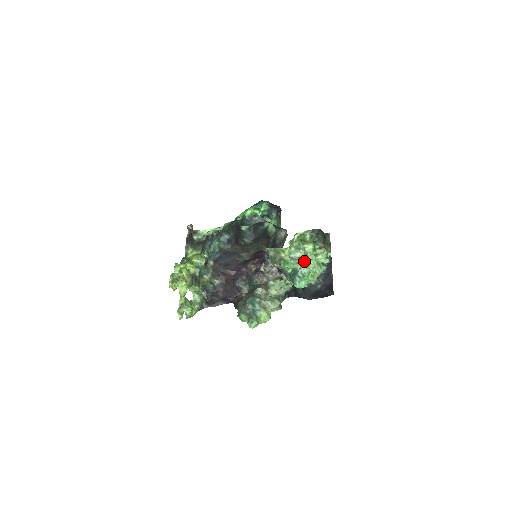
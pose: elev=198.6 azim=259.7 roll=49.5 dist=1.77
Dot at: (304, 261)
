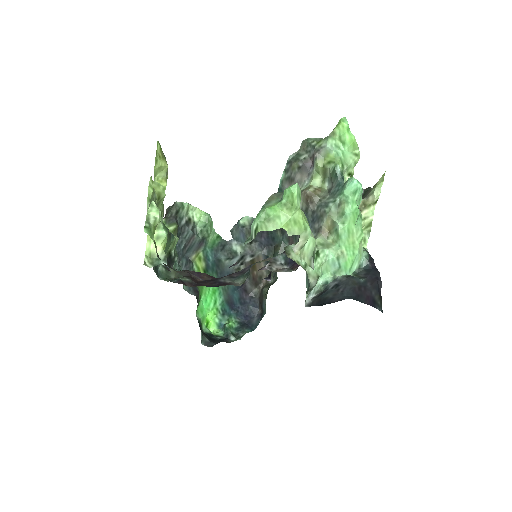
Dot at: (359, 154)
